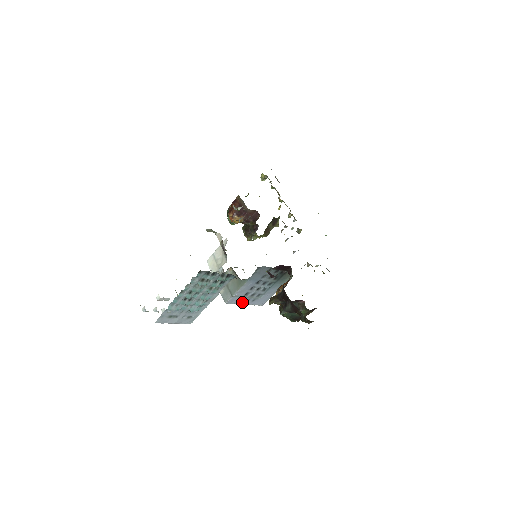
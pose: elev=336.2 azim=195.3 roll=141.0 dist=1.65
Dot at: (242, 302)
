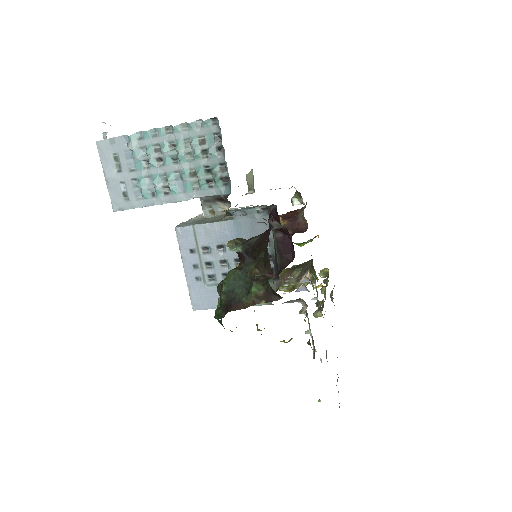
Dot at: (187, 259)
